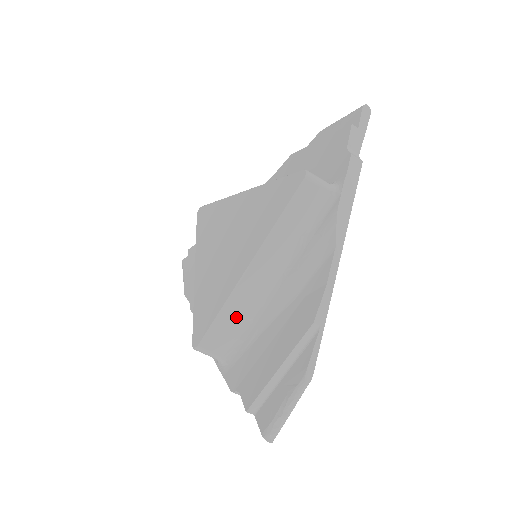
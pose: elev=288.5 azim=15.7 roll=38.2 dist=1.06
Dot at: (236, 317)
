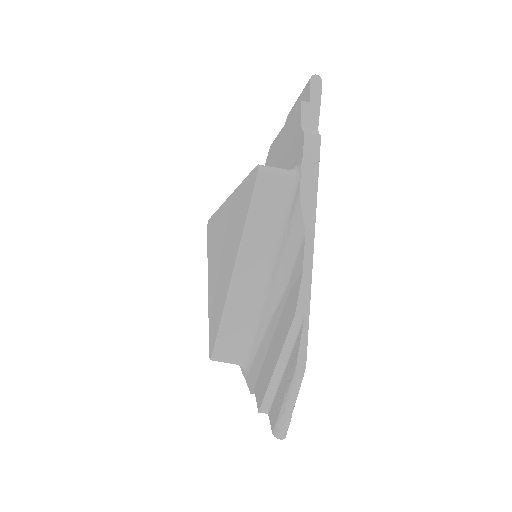
Dot at: (239, 322)
